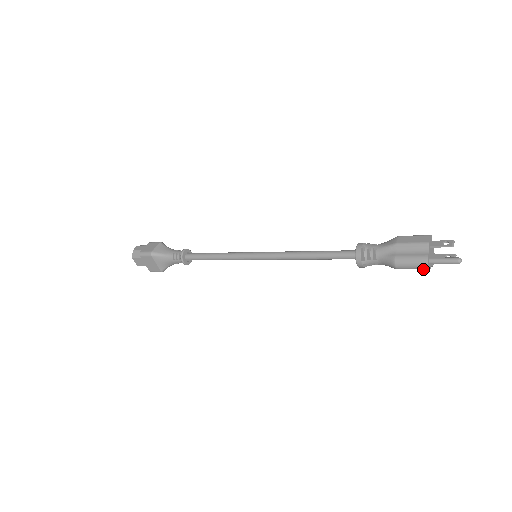
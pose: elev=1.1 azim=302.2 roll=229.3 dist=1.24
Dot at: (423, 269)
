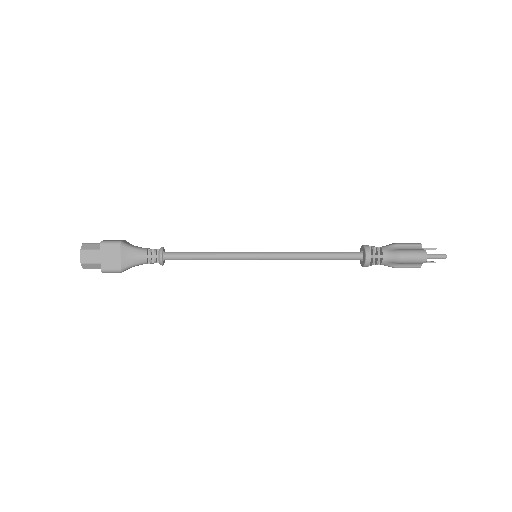
Dot at: (421, 261)
